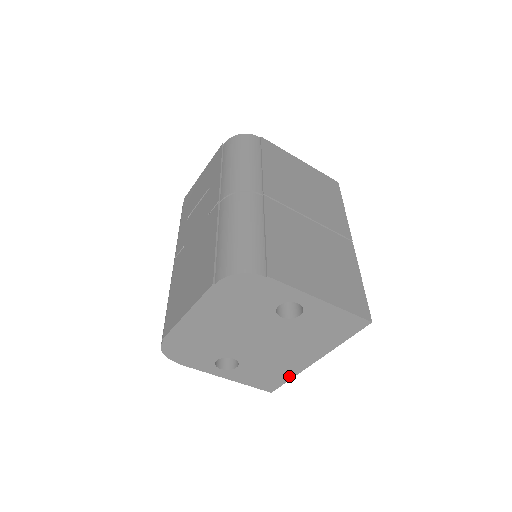
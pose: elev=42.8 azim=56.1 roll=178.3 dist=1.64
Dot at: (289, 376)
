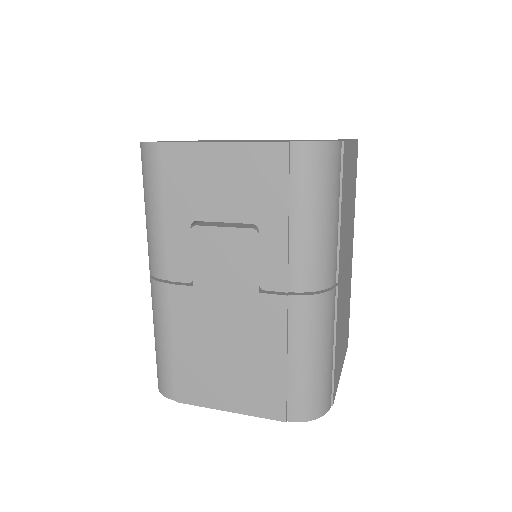
Dot at: occluded
